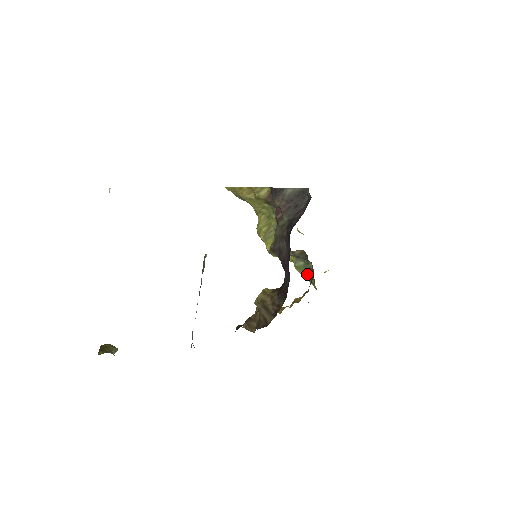
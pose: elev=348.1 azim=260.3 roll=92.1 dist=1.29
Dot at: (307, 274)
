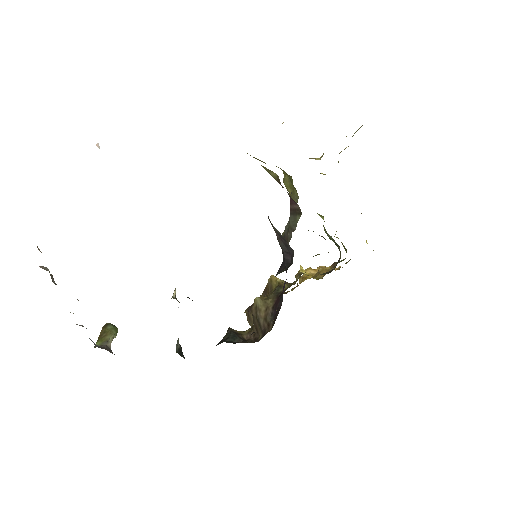
Dot at: occluded
